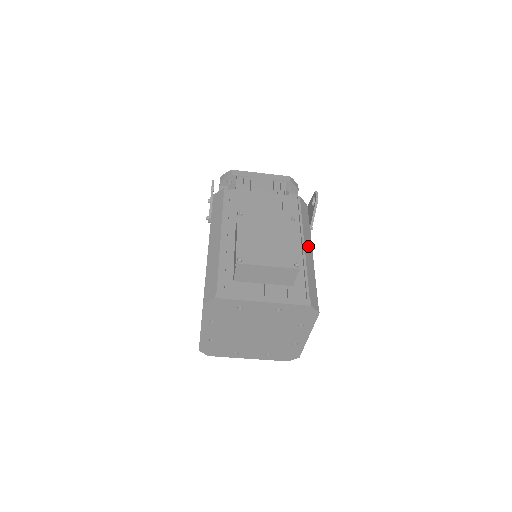
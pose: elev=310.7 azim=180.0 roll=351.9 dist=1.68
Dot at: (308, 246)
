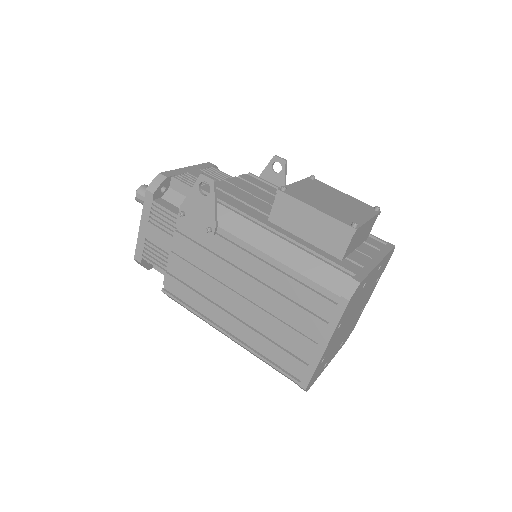
Dot at: occluded
